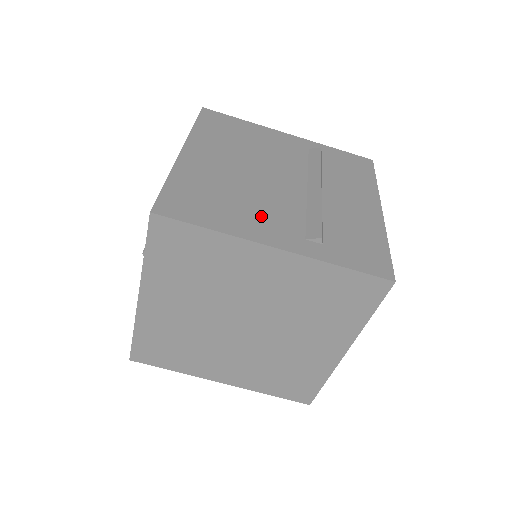
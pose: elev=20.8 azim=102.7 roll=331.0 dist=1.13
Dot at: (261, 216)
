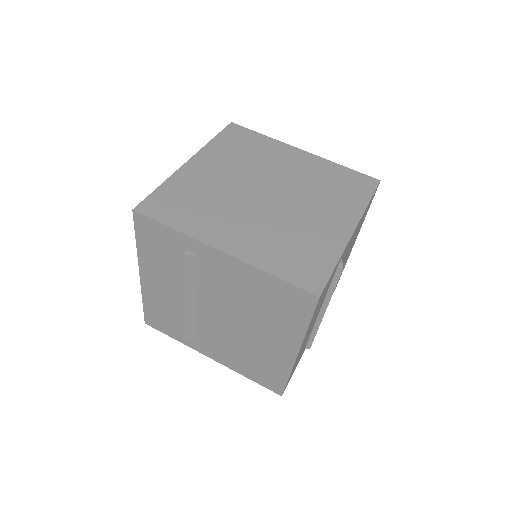
Dot at: occluded
